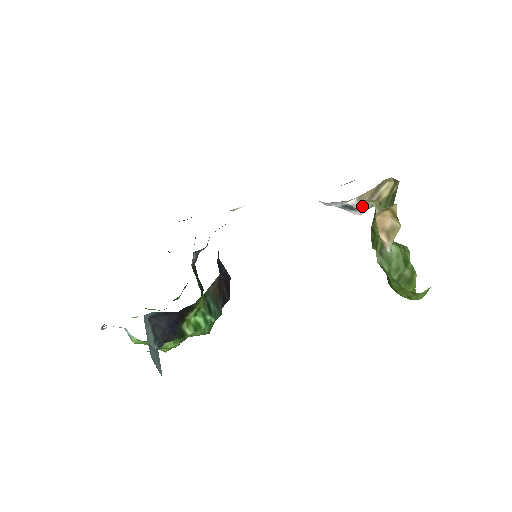
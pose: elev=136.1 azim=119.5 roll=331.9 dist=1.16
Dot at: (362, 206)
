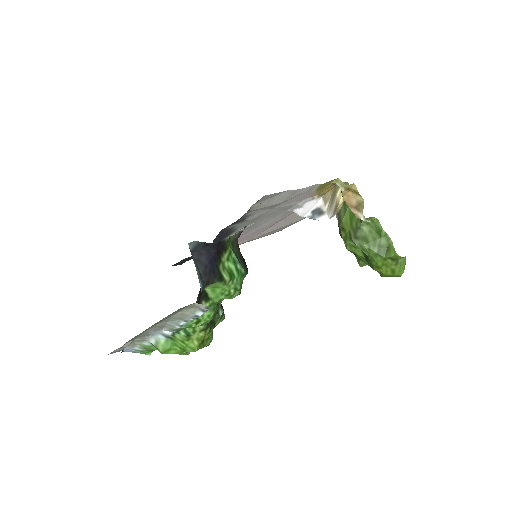
Dot at: (327, 208)
